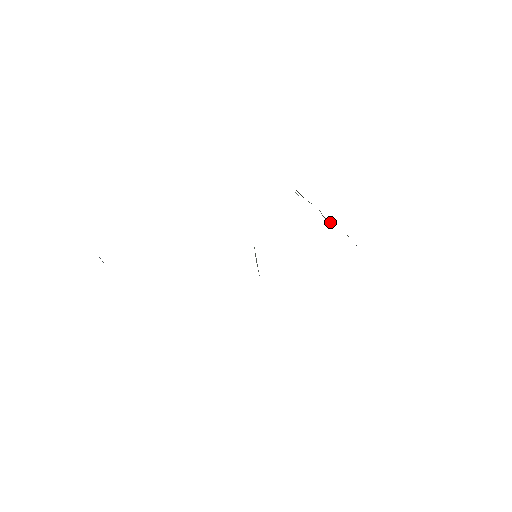
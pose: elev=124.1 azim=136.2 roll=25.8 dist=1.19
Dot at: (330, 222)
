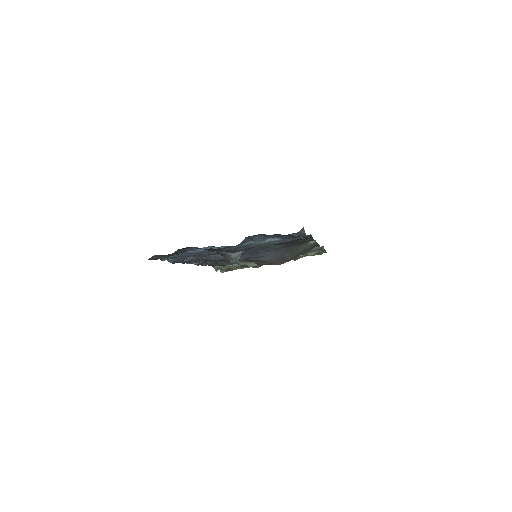
Dot at: occluded
